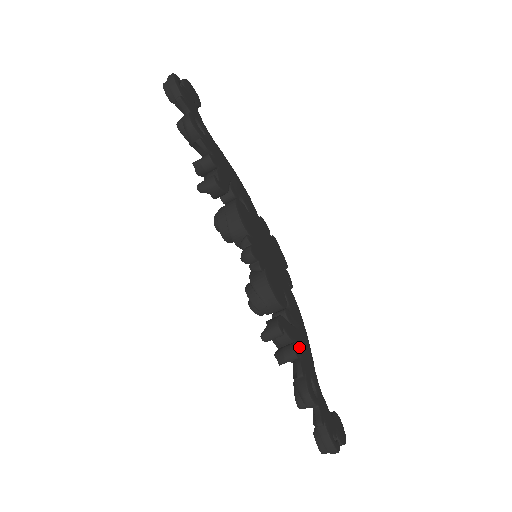
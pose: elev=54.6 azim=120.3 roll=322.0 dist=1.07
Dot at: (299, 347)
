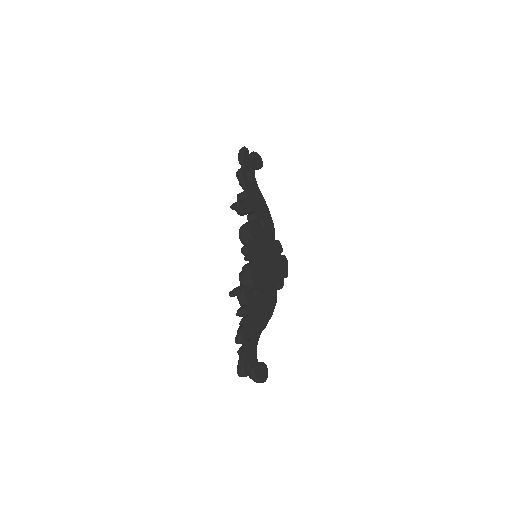
Dot at: (253, 310)
